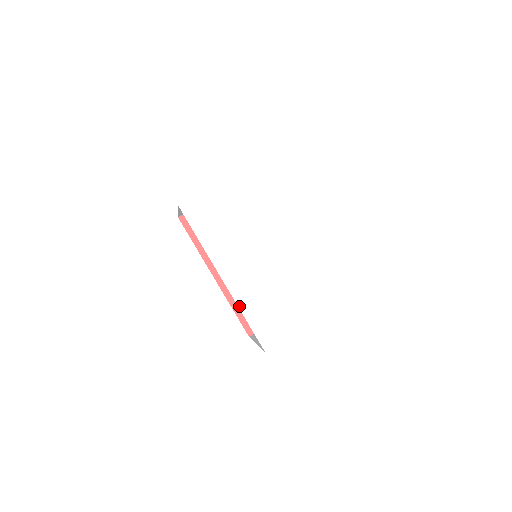
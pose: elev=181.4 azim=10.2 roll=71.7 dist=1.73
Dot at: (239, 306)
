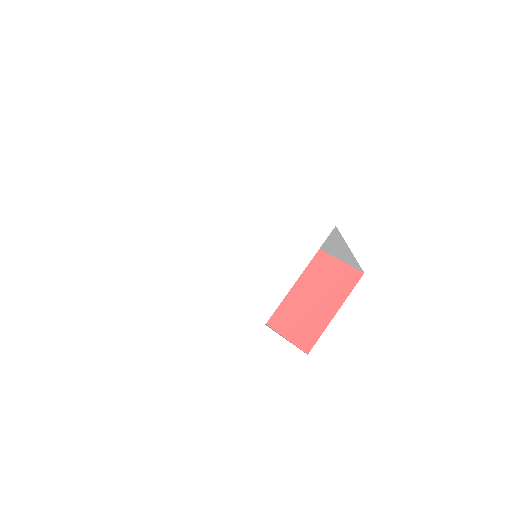
Dot at: (222, 292)
